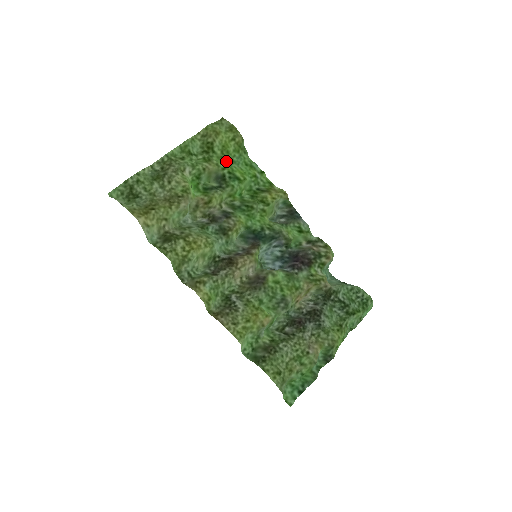
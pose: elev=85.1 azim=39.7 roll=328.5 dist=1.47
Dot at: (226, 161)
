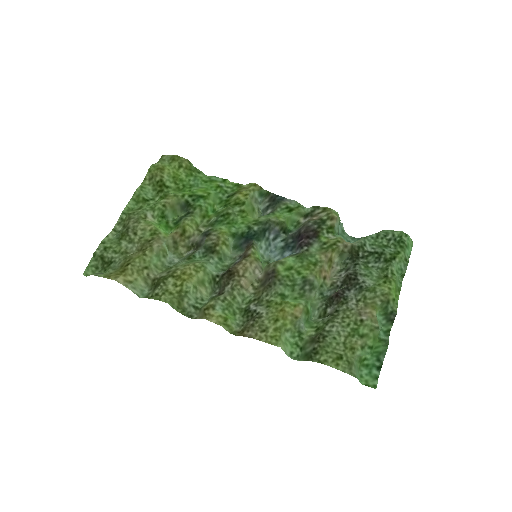
Dot at: (184, 189)
